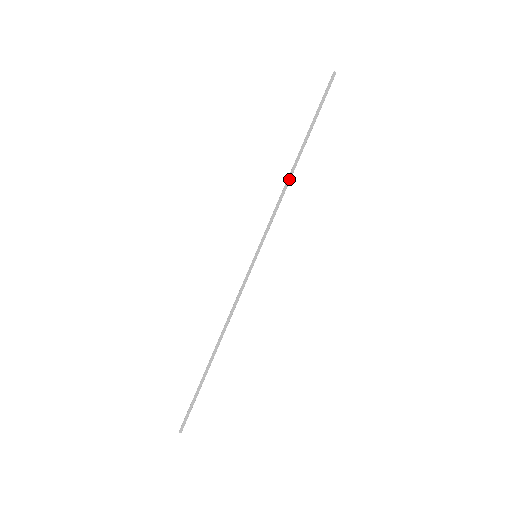
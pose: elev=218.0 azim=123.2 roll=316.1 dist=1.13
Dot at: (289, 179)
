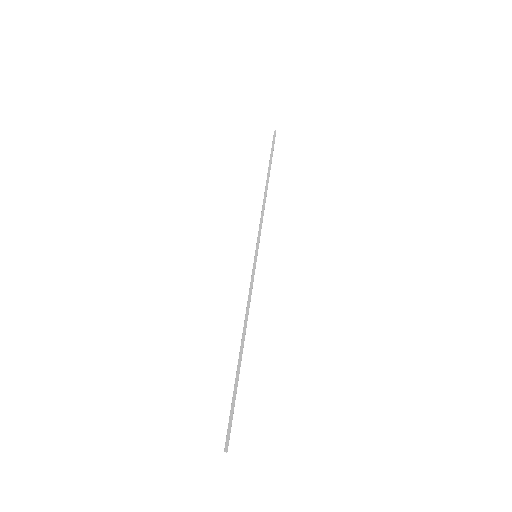
Dot at: (265, 196)
